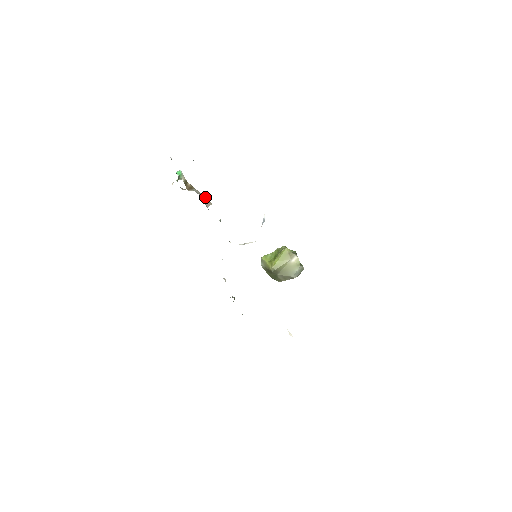
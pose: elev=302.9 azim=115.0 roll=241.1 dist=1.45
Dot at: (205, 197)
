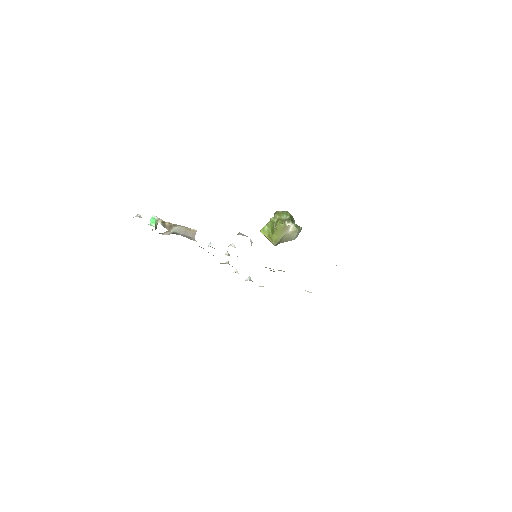
Dot at: (187, 229)
